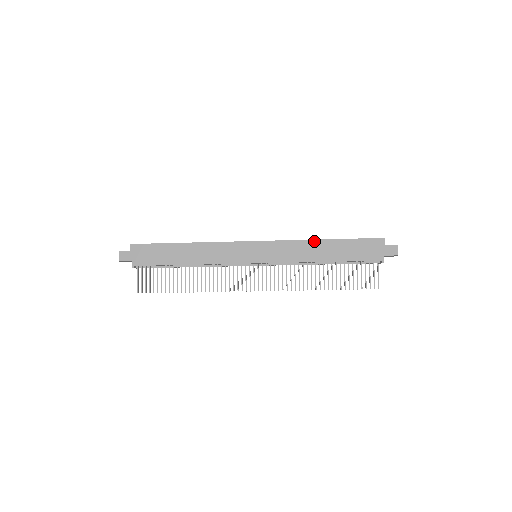
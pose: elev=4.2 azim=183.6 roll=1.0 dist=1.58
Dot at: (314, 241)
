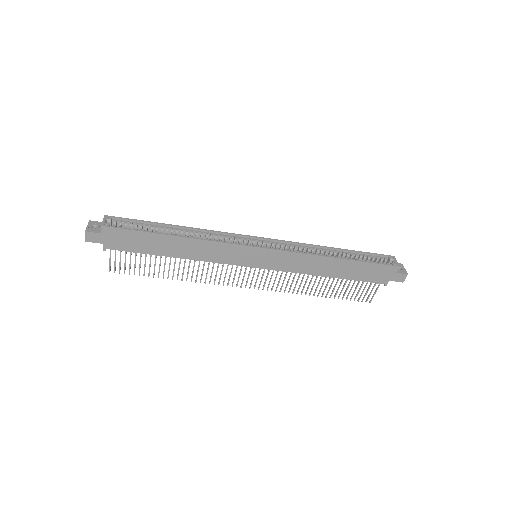
Dot at: (326, 258)
